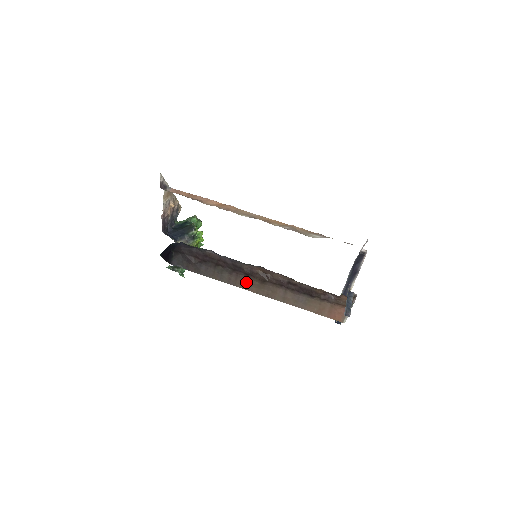
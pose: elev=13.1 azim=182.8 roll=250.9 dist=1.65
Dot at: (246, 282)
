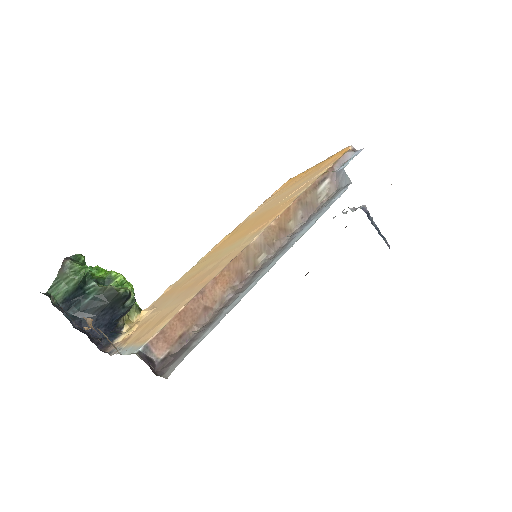
Dot at: occluded
